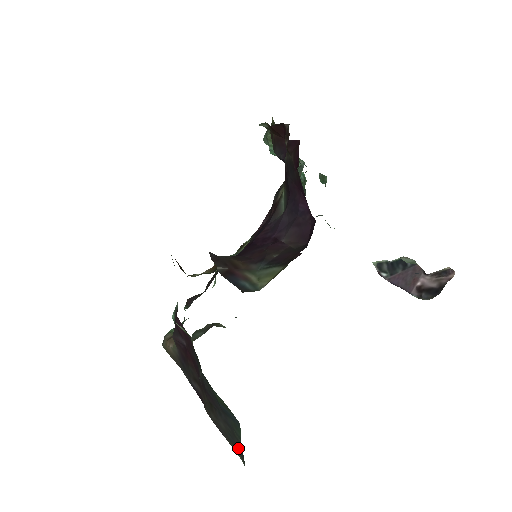
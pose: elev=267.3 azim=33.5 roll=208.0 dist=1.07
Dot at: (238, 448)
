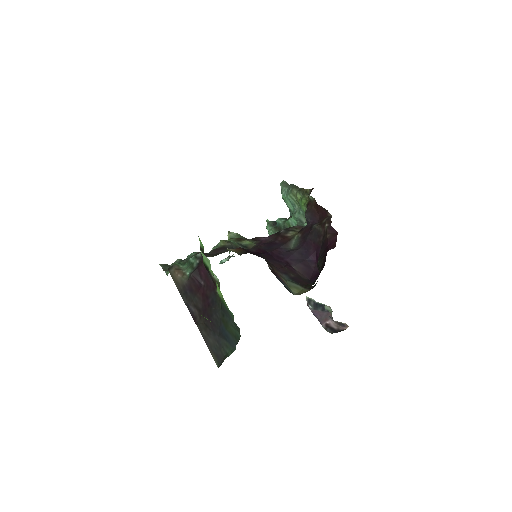
Dot at: (218, 357)
